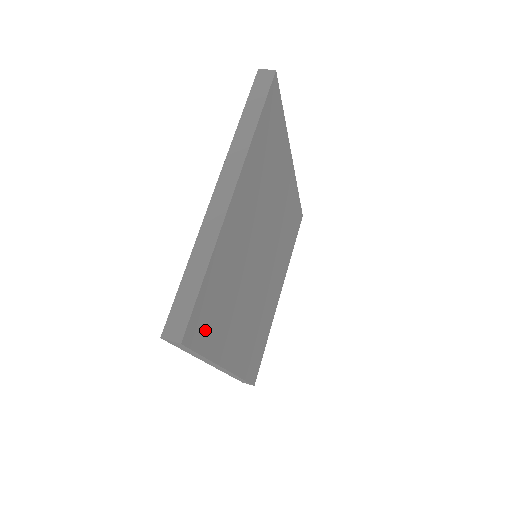
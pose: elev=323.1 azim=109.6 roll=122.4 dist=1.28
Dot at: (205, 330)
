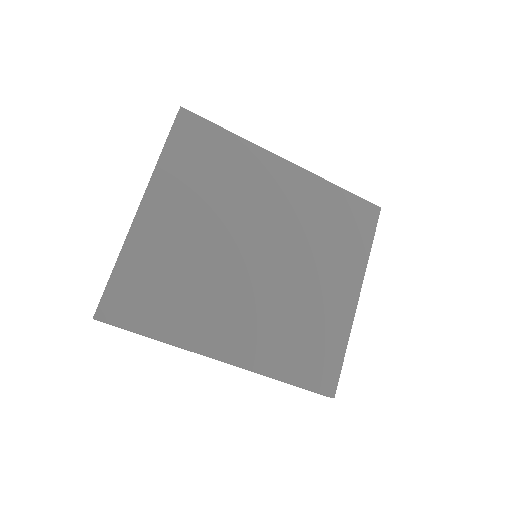
Dot at: (139, 313)
